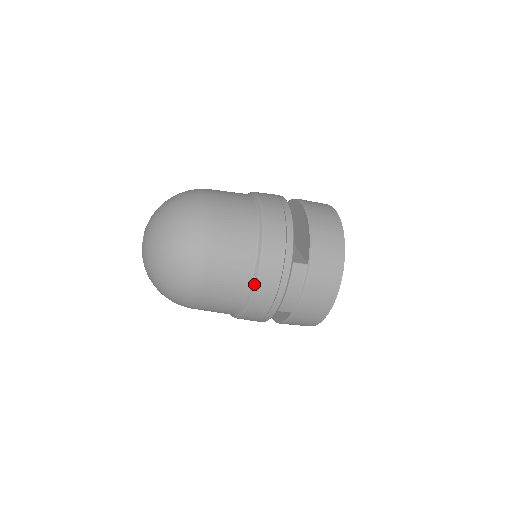
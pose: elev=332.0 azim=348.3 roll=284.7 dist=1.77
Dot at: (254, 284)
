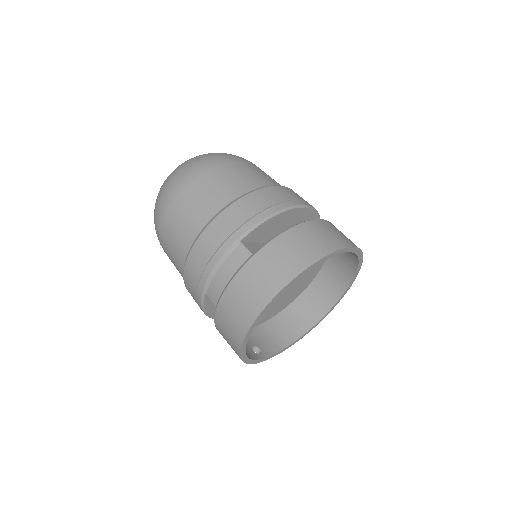
Dot at: (196, 239)
